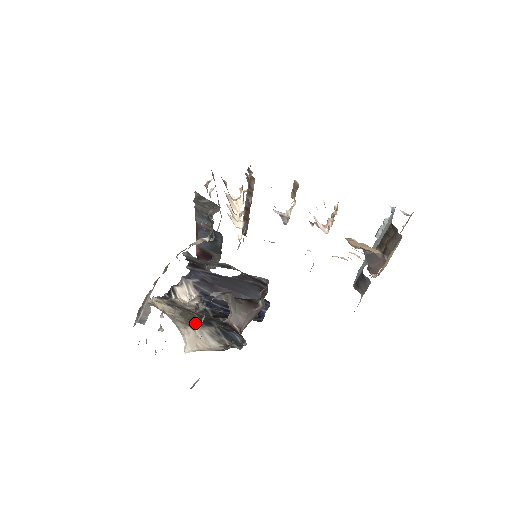
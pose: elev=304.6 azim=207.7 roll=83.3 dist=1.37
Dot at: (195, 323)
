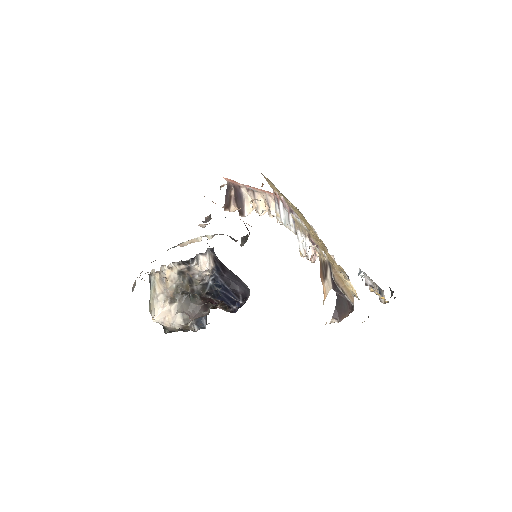
Dot at: occluded
